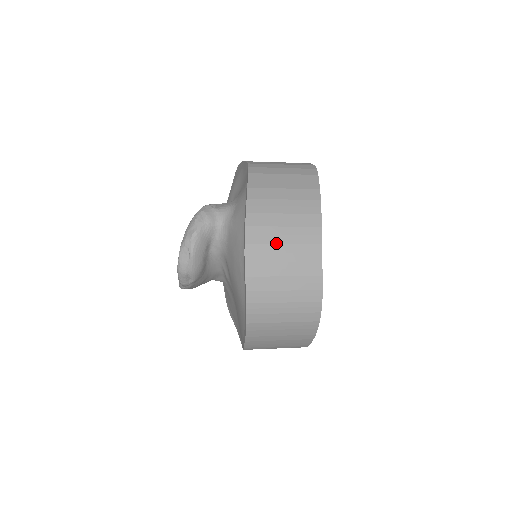
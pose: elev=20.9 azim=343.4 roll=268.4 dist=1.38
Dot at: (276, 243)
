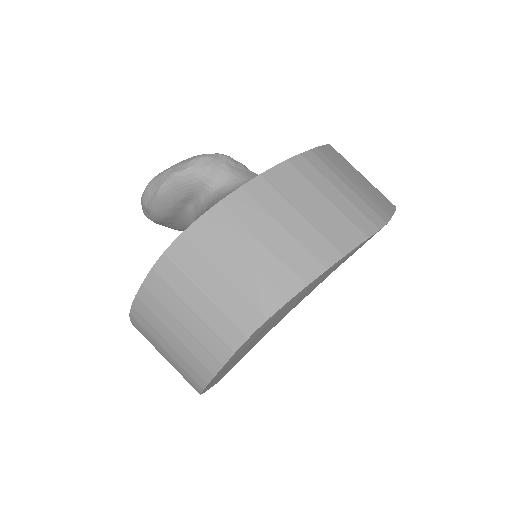
Dot at: (216, 266)
